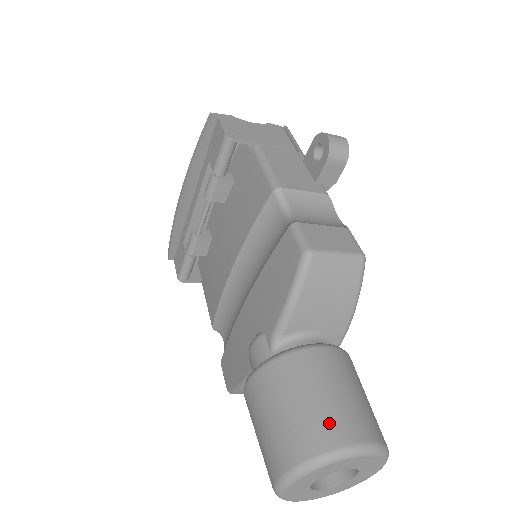
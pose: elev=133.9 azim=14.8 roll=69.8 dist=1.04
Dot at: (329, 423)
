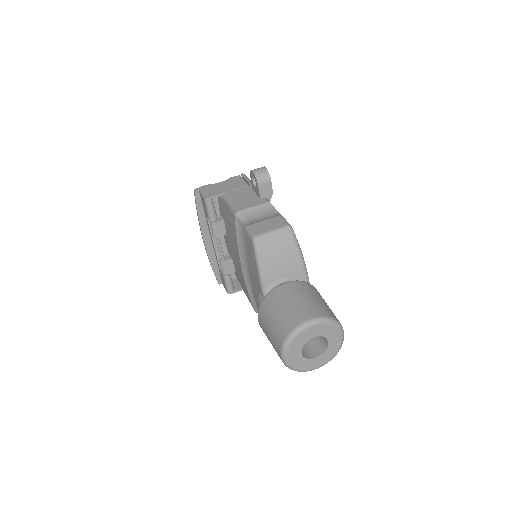
Dot at: (292, 316)
